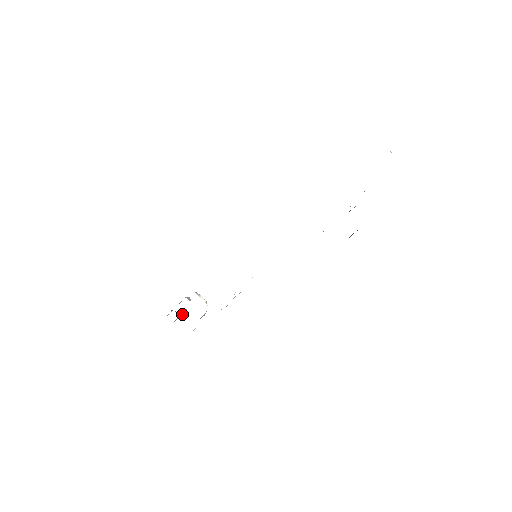
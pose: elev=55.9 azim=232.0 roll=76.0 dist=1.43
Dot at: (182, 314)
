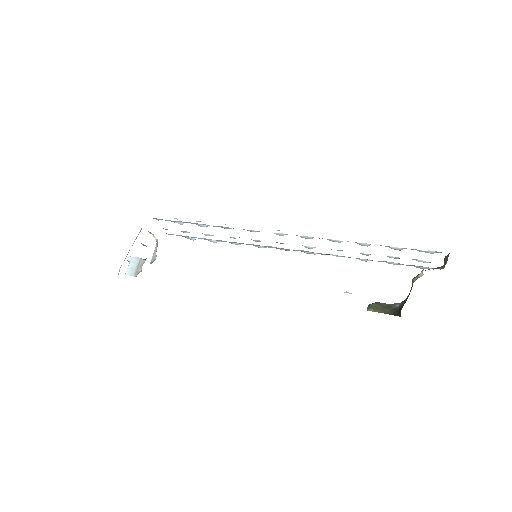
Dot at: (140, 270)
